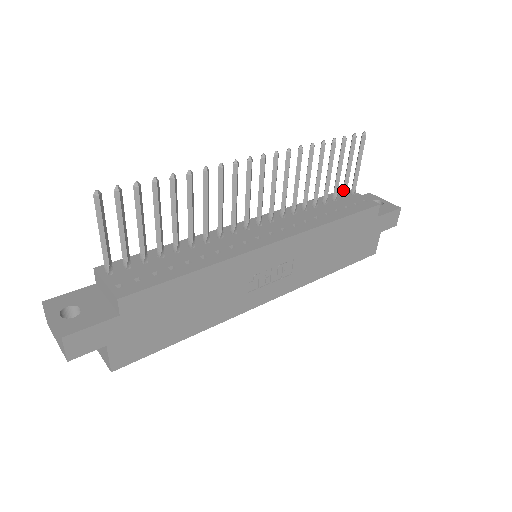
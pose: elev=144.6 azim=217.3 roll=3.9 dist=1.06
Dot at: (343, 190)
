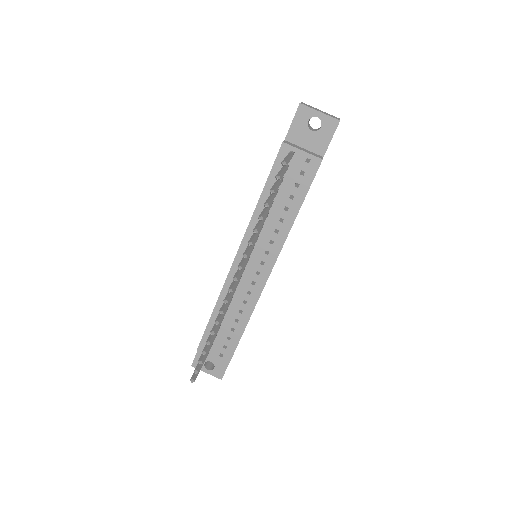
Dot at: occluded
